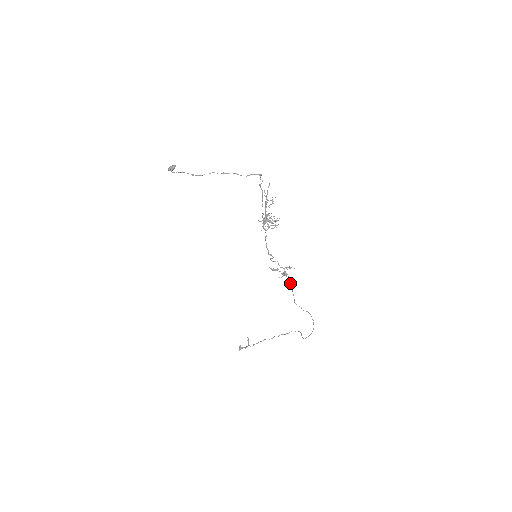
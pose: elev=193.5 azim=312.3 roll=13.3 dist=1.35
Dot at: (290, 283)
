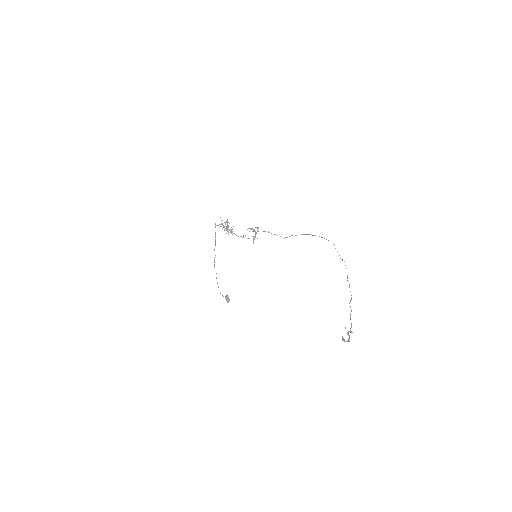
Dot at: occluded
